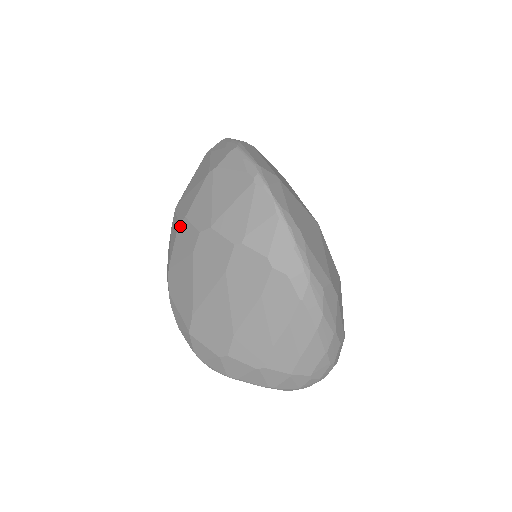
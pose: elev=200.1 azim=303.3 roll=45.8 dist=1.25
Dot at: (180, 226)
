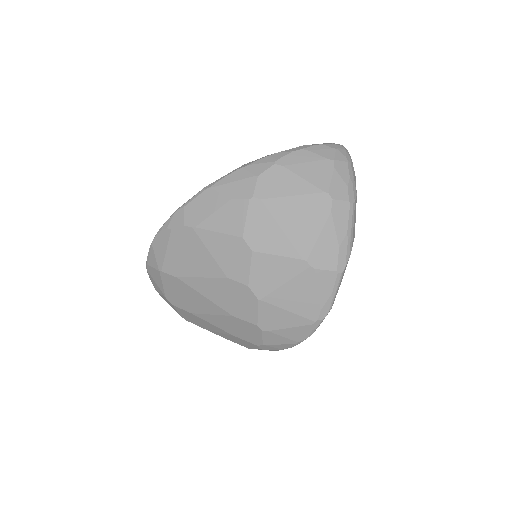
Dot at: (240, 243)
